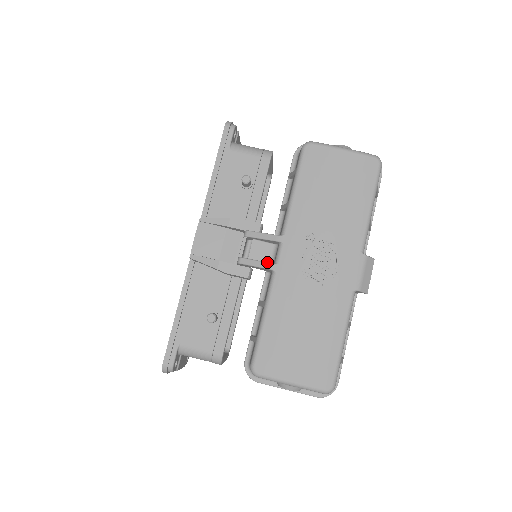
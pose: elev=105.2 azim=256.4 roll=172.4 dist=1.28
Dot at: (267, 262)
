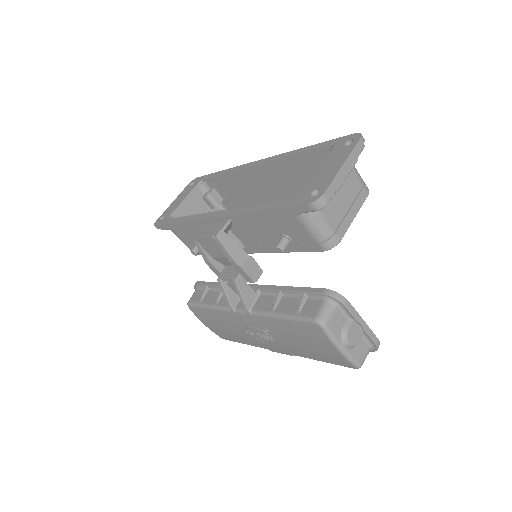
Dot at: (231, 304)
